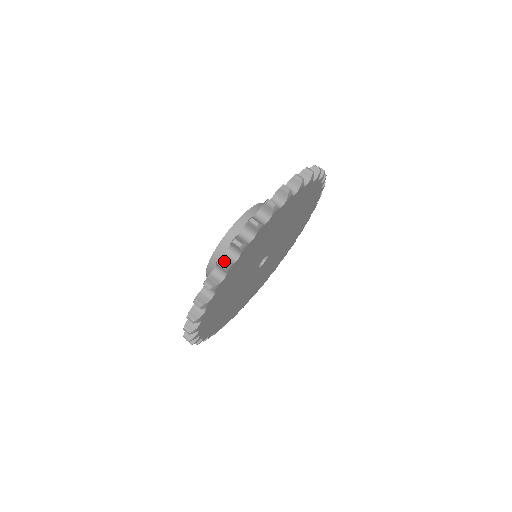
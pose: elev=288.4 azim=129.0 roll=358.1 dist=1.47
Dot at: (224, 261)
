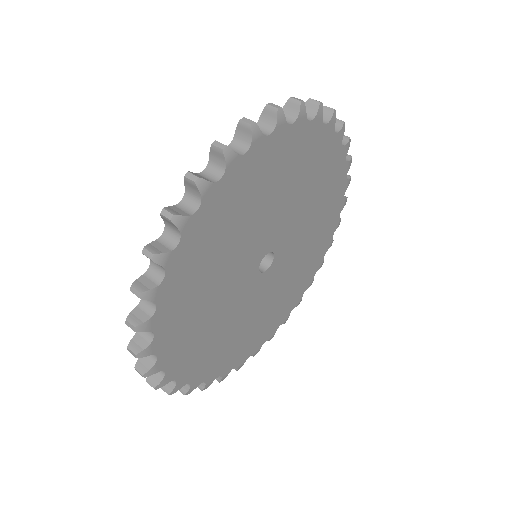
Dot at: occluded
